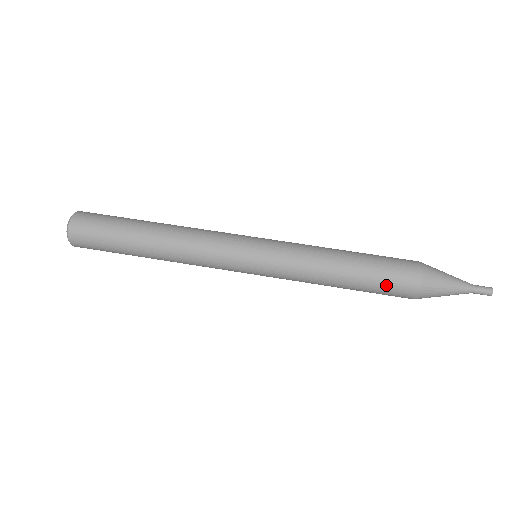
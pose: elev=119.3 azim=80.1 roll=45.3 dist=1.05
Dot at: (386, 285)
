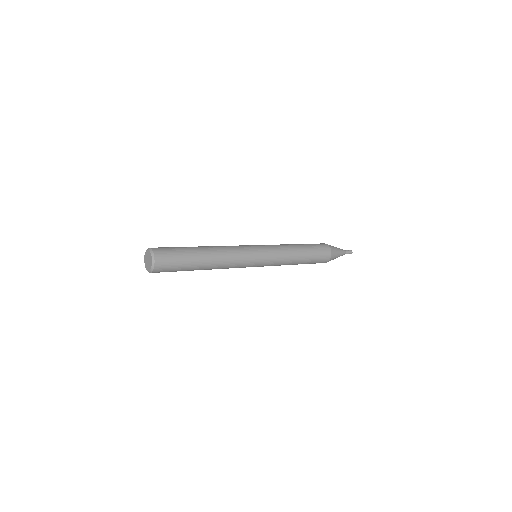
Dot at: (319, 250)
